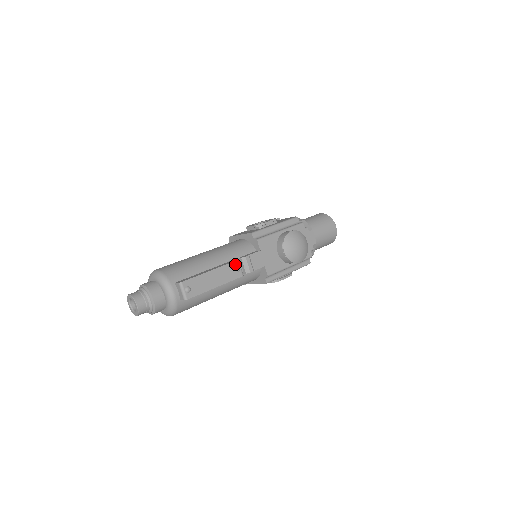
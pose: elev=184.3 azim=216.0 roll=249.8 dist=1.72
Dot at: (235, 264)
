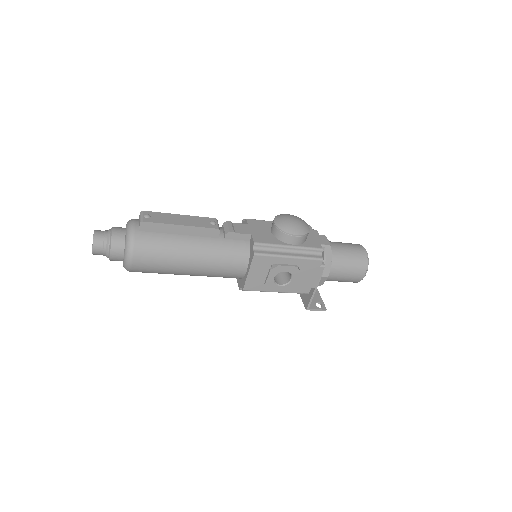
Dot at: (211, 220)
